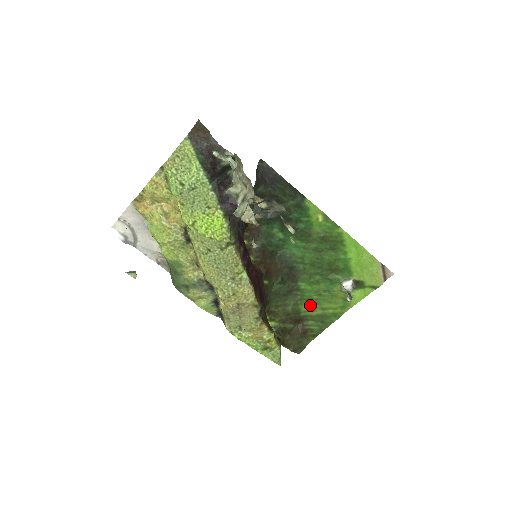
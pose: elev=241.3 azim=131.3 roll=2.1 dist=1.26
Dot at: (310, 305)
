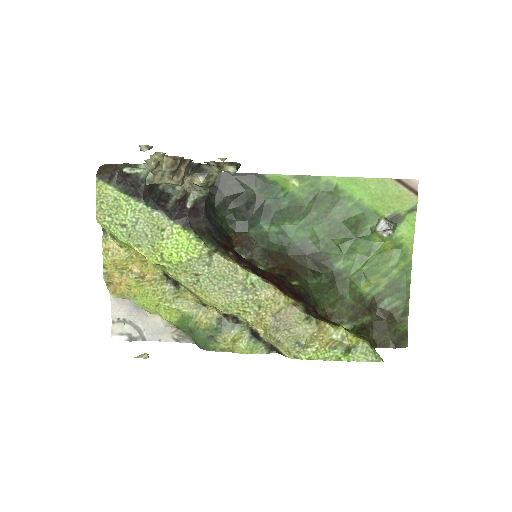
Dot at: (368, 281)
